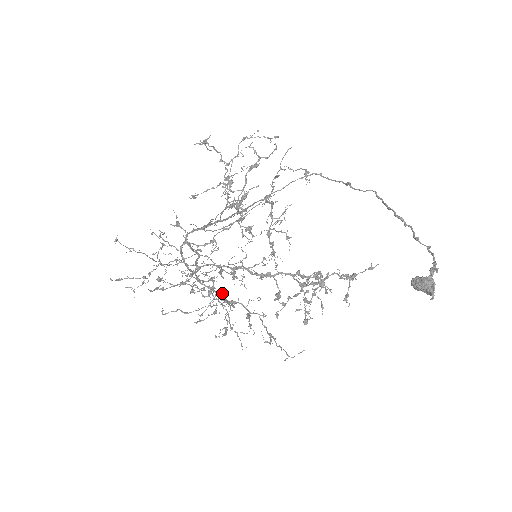
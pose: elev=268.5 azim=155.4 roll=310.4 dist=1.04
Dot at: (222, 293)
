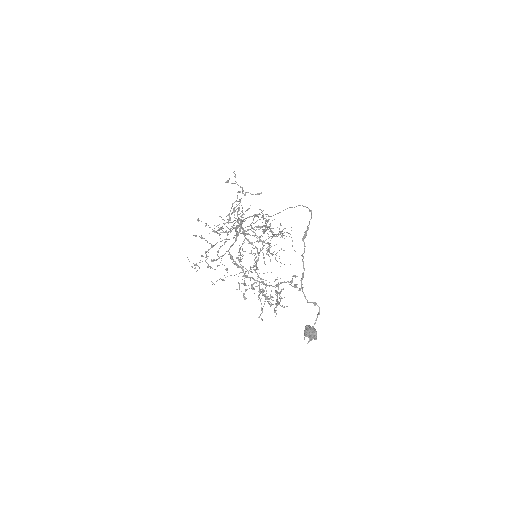
Dot at: occluded
